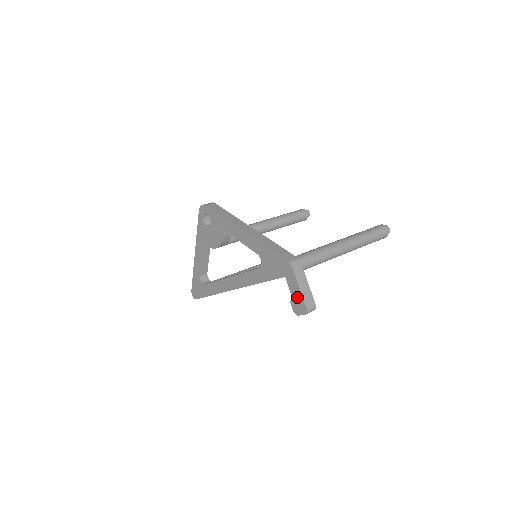
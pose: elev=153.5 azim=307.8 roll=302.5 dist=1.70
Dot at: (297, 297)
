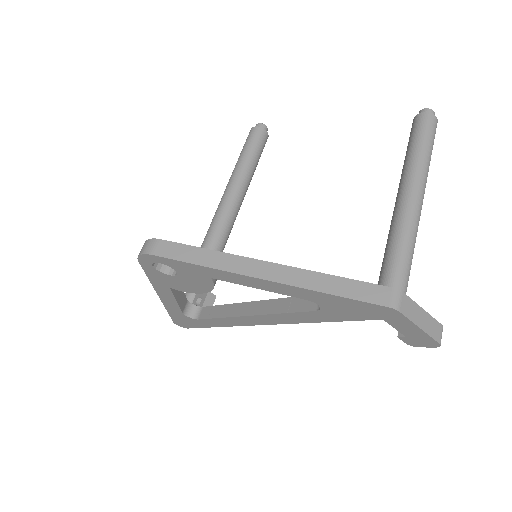
Dot at: (416, 335)
